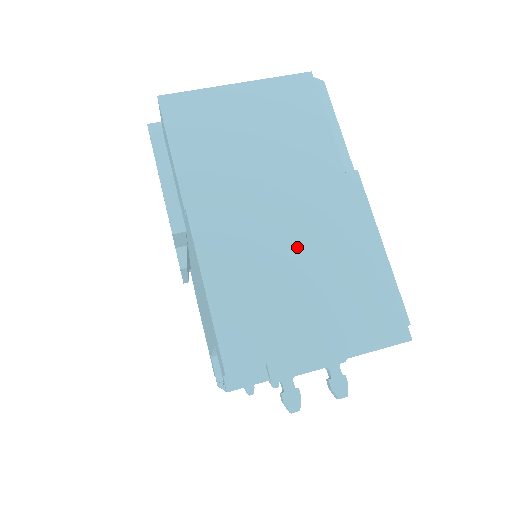
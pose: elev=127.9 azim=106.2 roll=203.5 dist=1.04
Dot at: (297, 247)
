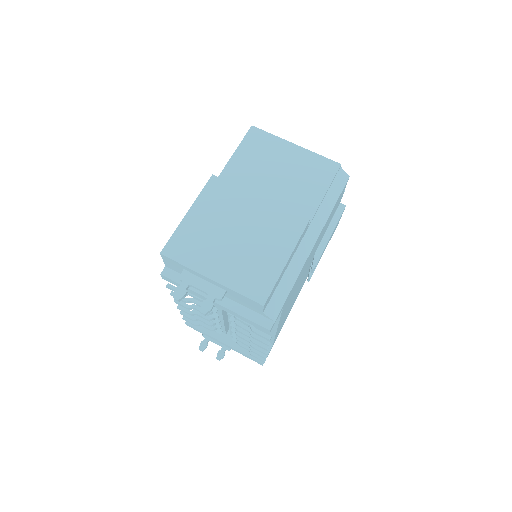
Dot at: (244, 229)
